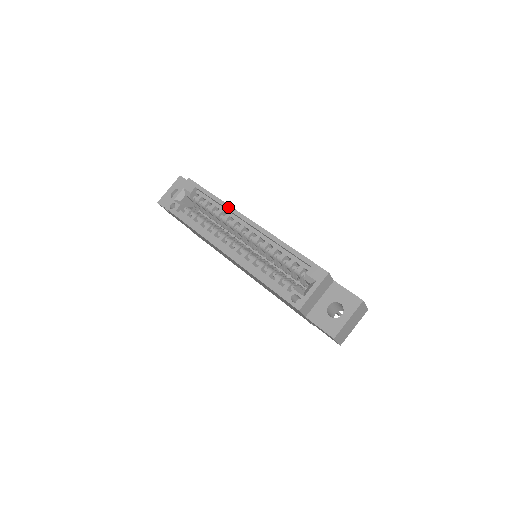
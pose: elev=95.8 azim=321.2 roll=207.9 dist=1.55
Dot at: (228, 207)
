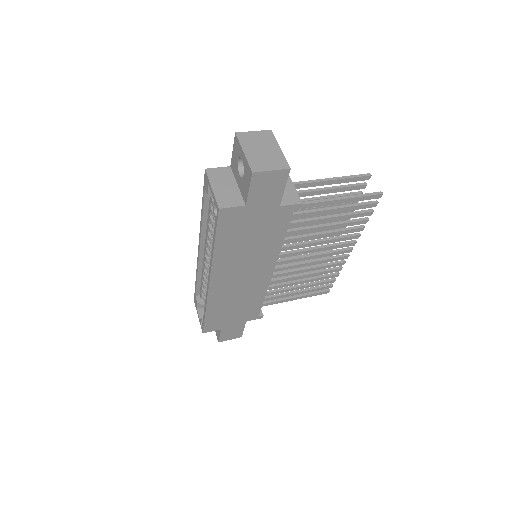
Dot at: (197, 267)
